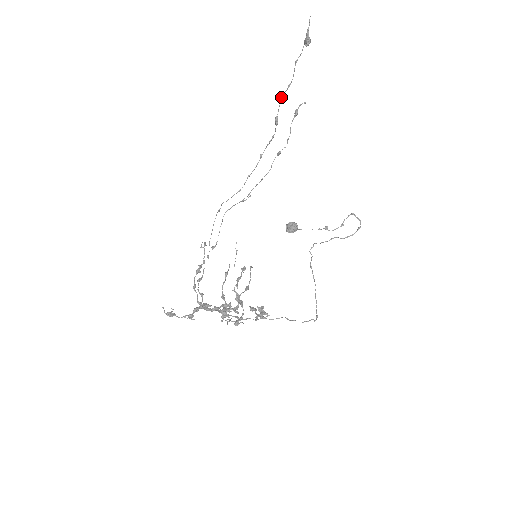
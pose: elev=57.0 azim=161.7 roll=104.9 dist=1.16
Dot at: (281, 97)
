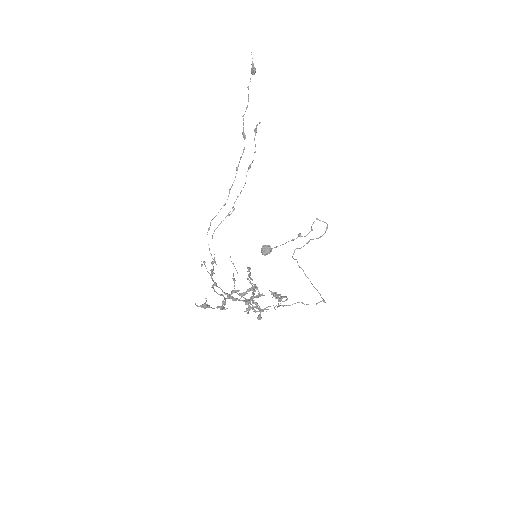
Dot at: (243, 116)
